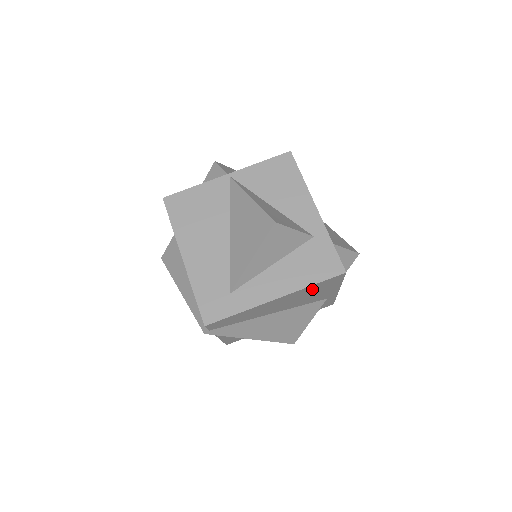
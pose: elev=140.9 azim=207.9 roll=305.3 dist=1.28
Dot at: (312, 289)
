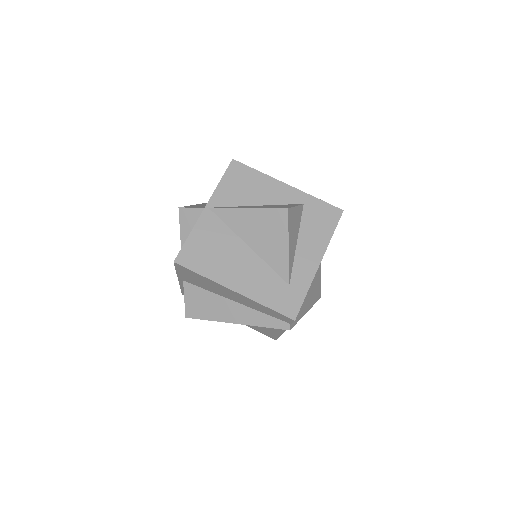
Dot at: occluded
